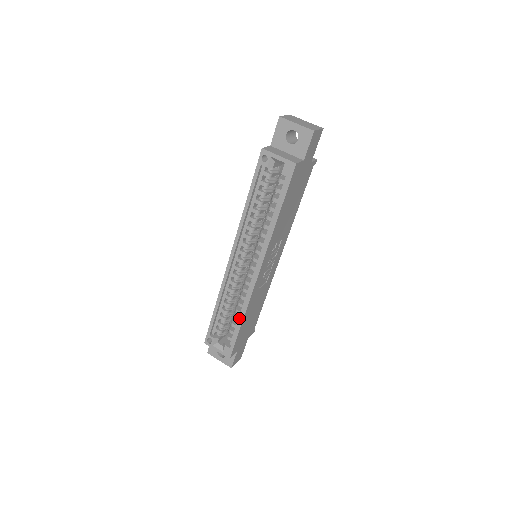
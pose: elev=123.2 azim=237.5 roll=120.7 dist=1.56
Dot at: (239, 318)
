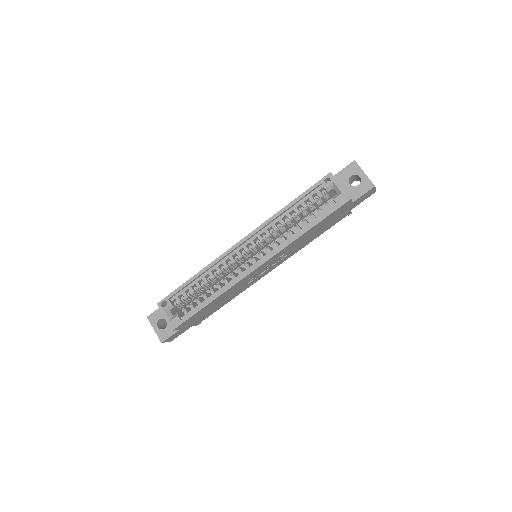
Dot at: (209, 298)
